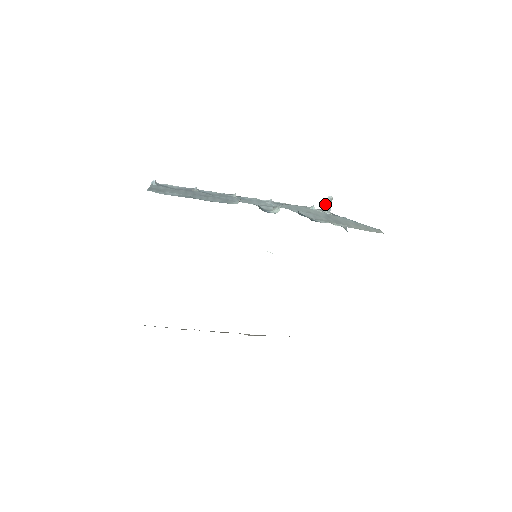
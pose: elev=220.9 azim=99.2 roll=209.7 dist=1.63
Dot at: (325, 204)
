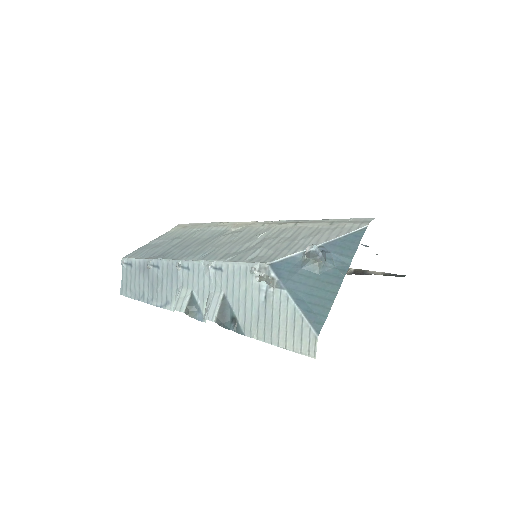
Dot at: (261, 274)
